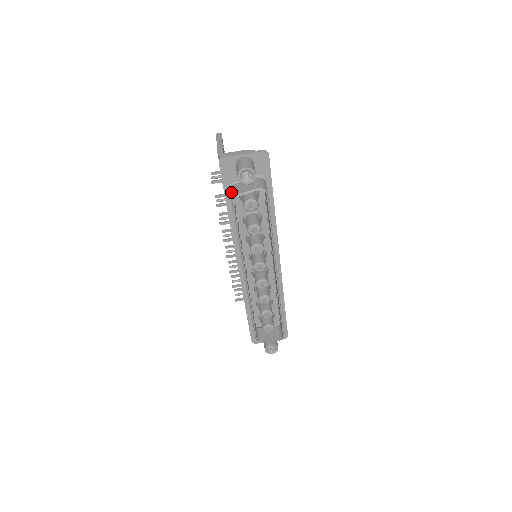
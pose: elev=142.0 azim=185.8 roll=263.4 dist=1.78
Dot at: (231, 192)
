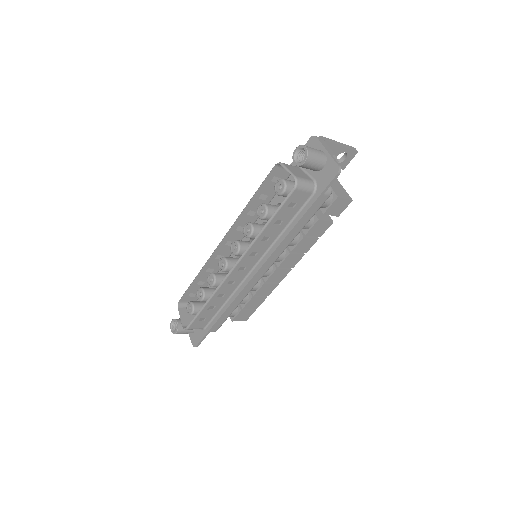
Dot at: occluded
